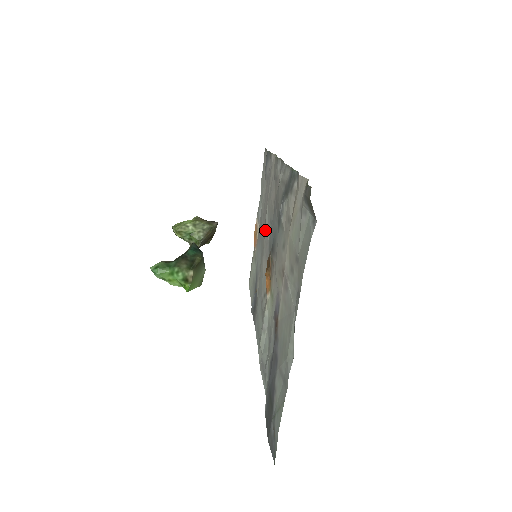
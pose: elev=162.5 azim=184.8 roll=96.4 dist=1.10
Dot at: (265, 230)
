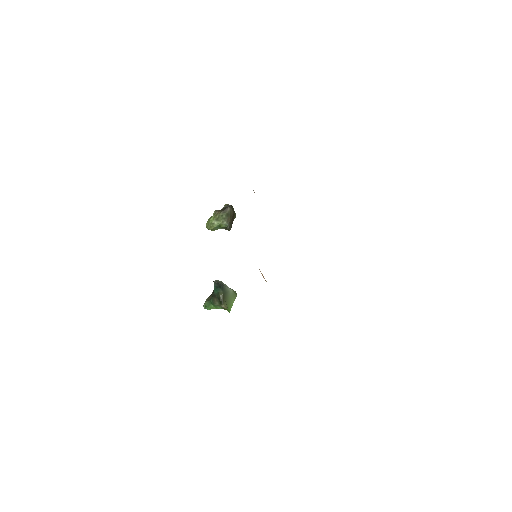
Dot at: occluded
